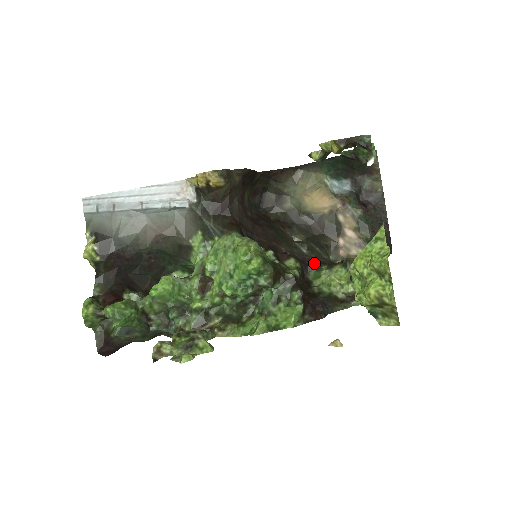
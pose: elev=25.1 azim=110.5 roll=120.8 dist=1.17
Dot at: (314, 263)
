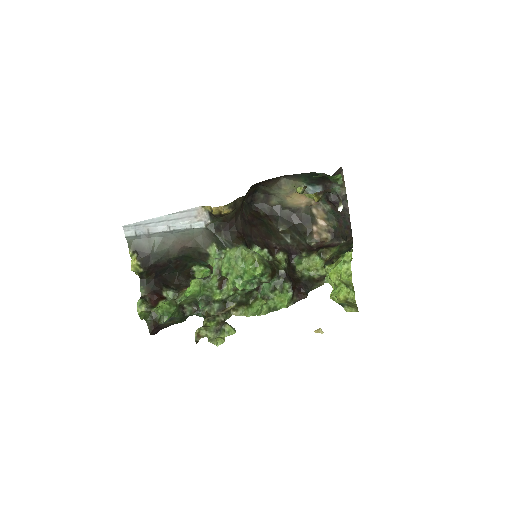
Dot at: (296, 251)
